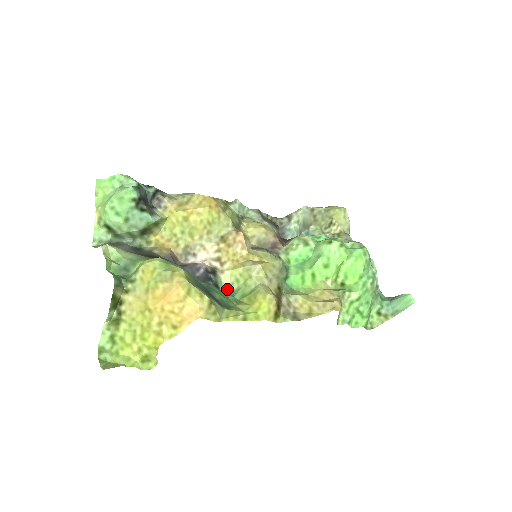
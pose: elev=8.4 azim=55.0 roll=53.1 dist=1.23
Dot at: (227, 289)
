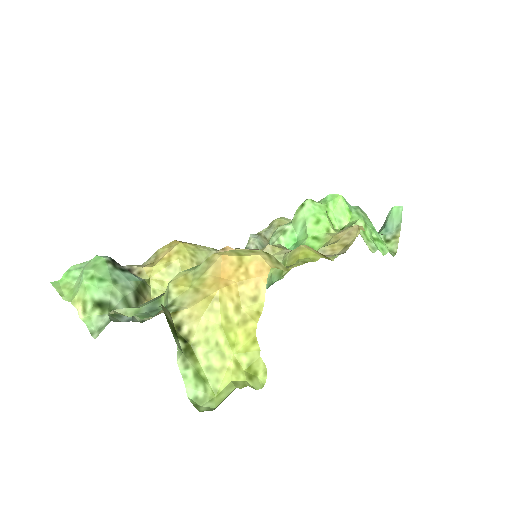
Dot at: occluded
